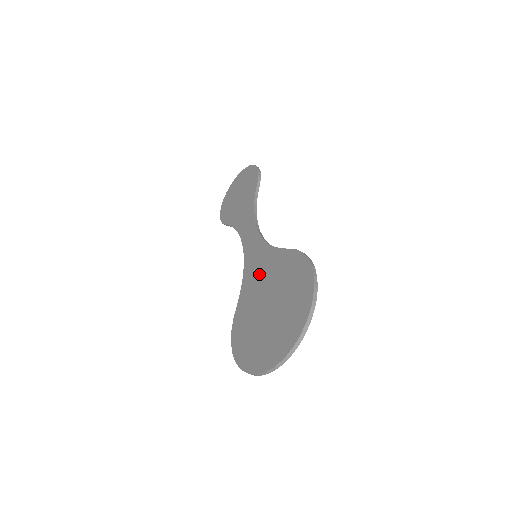
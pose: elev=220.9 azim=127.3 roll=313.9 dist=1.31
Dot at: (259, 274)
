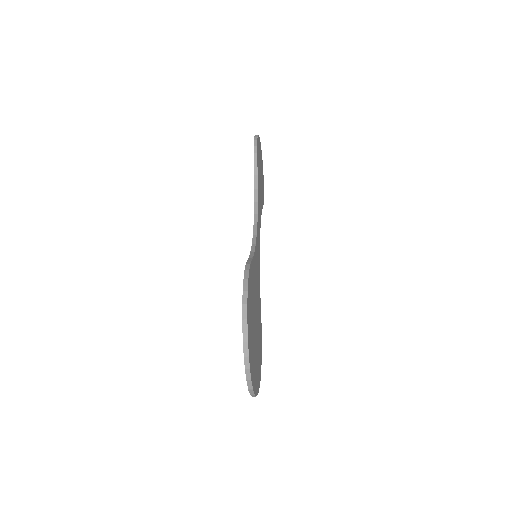
Dot at: occluded
